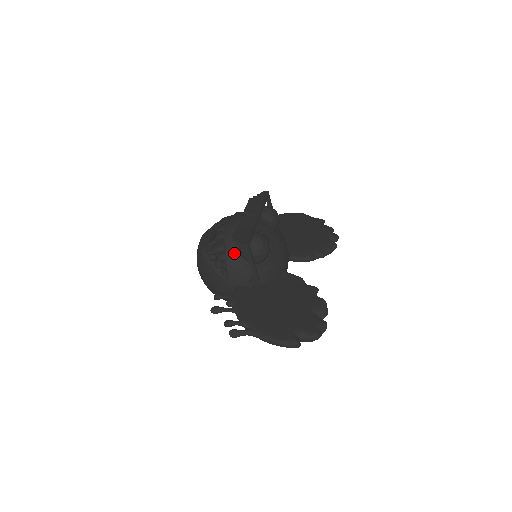
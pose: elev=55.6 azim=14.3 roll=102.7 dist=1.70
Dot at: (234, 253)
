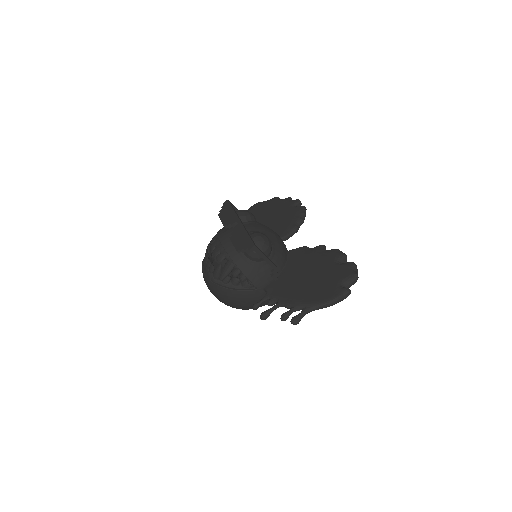
Dot at: (244, 262)
